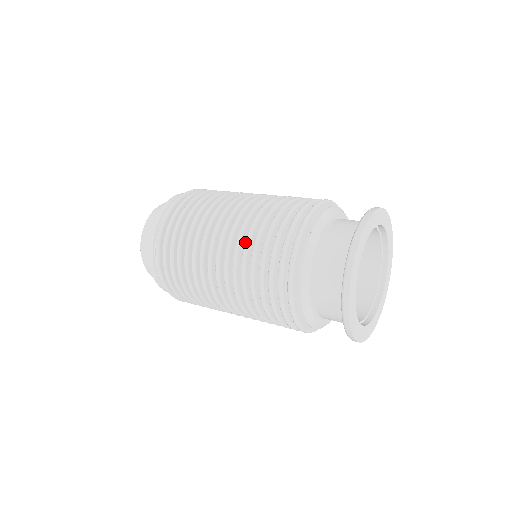
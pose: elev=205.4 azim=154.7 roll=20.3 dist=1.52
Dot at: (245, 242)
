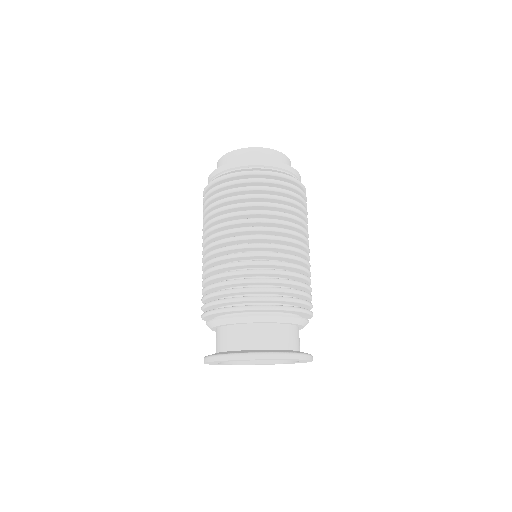
Dot at: occluded
